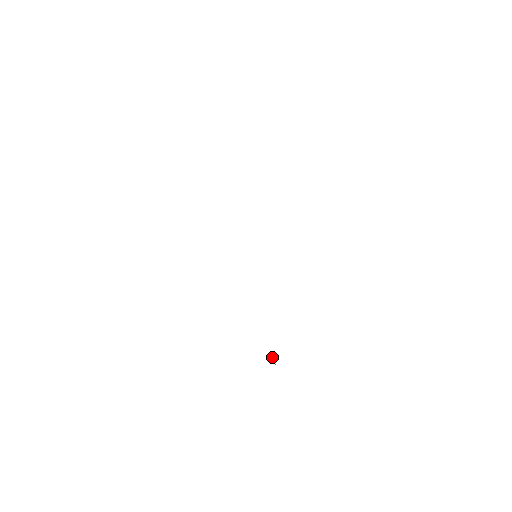
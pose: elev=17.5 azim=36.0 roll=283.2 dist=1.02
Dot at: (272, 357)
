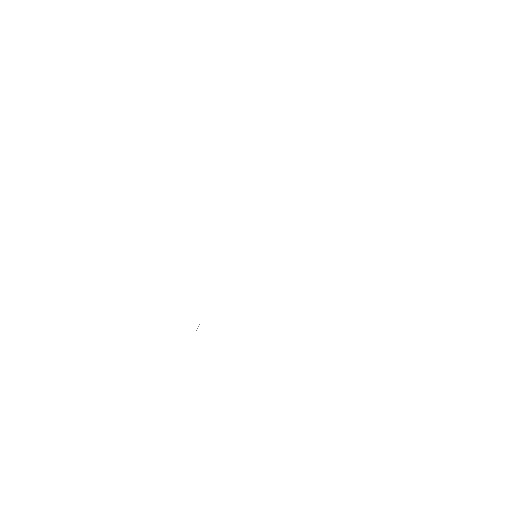
Dot at: occluded
